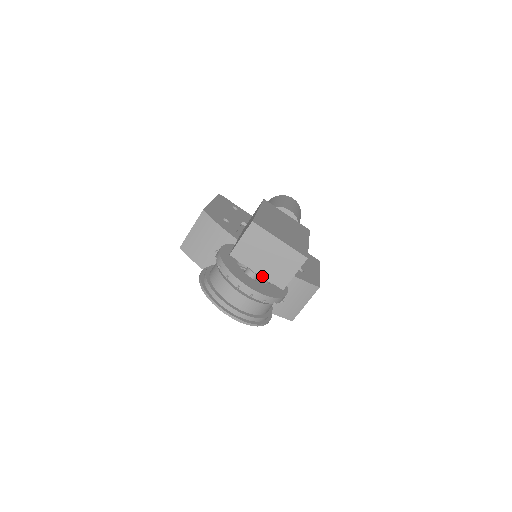
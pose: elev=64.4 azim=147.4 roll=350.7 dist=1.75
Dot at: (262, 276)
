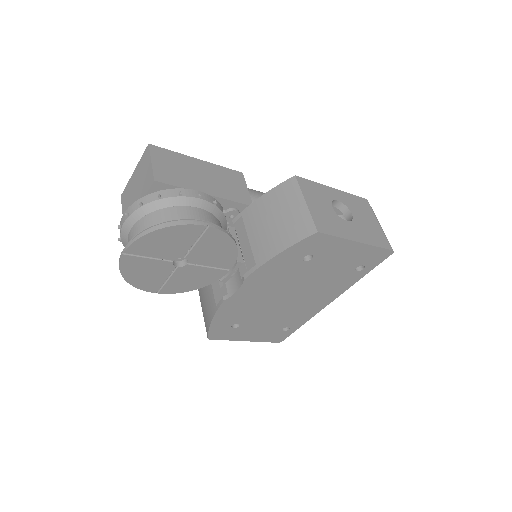
Dot at: occluded
